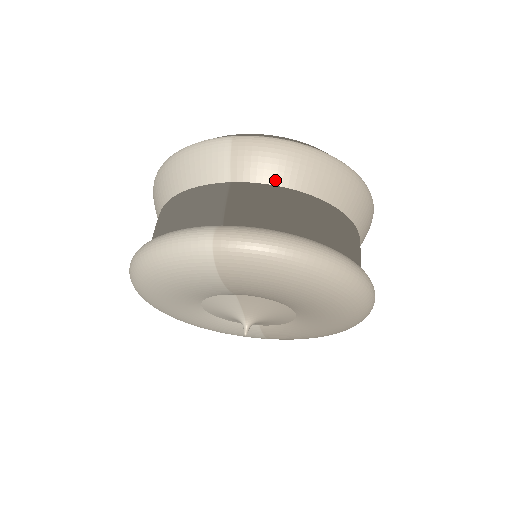
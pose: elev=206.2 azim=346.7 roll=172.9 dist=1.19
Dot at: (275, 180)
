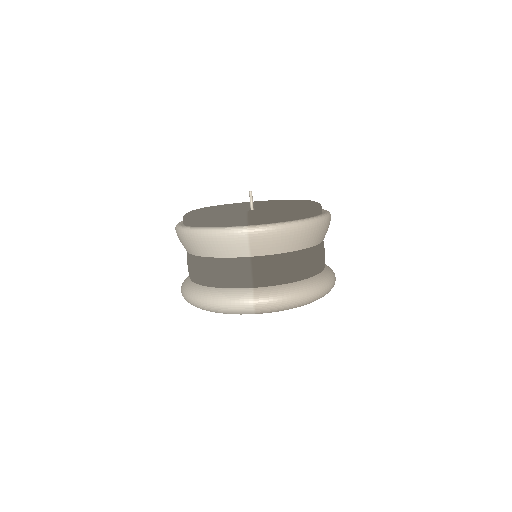
Dot at: (279, 251)
